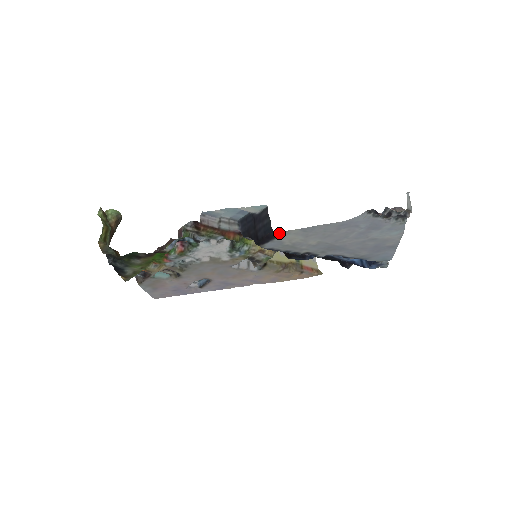
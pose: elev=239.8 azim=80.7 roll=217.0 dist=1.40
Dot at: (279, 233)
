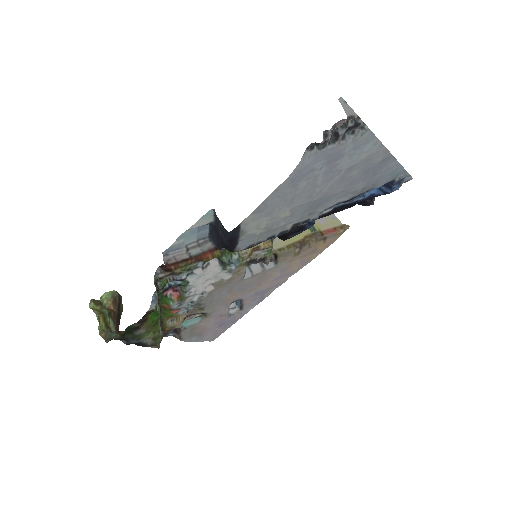
Dot at: (236, 230)
